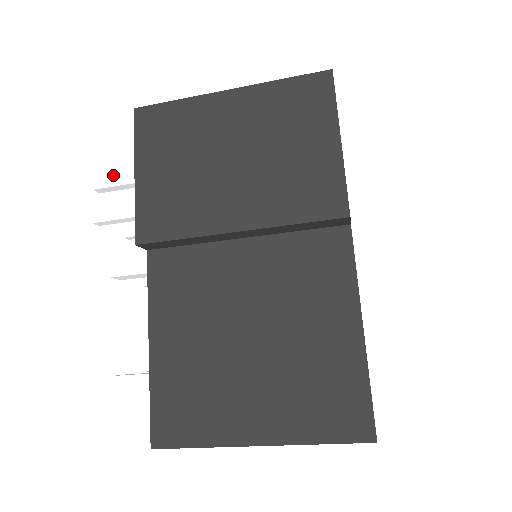
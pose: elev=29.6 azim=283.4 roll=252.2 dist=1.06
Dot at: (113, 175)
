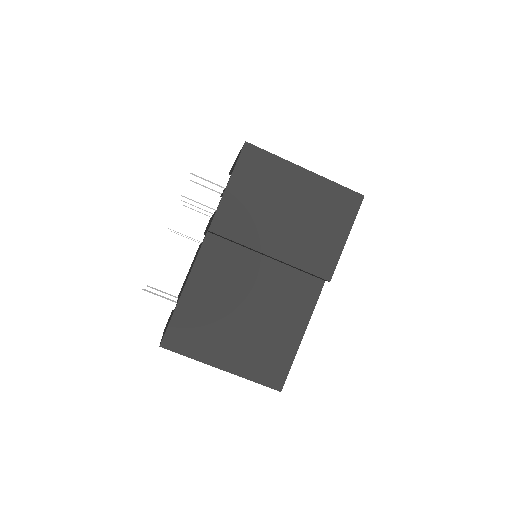
Dot at: (208, 171)
